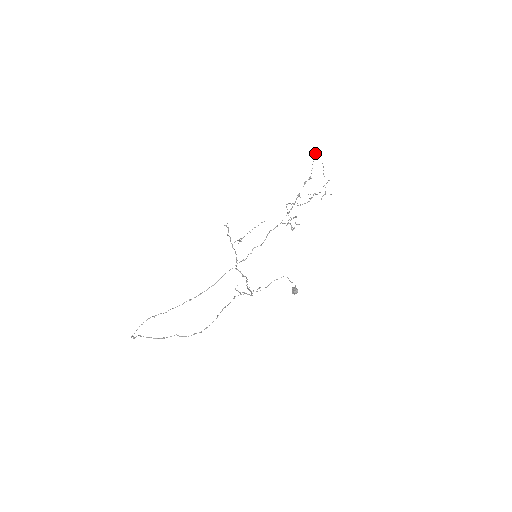
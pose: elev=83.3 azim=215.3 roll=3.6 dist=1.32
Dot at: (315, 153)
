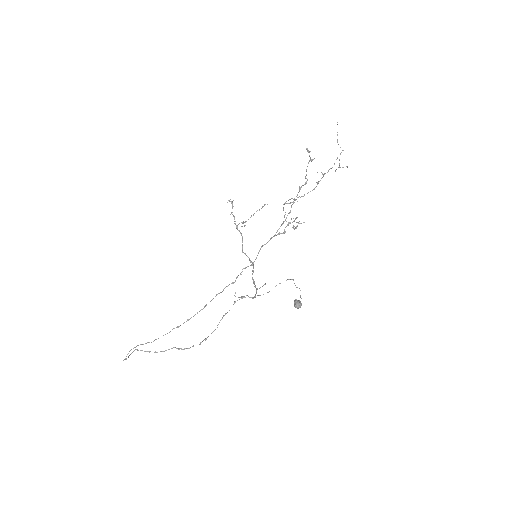
Dot at: occluded
